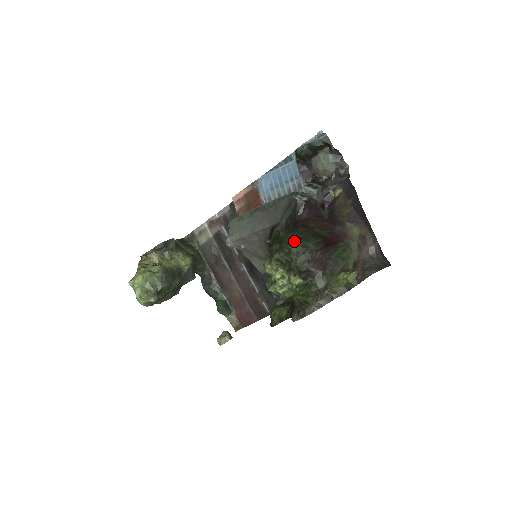
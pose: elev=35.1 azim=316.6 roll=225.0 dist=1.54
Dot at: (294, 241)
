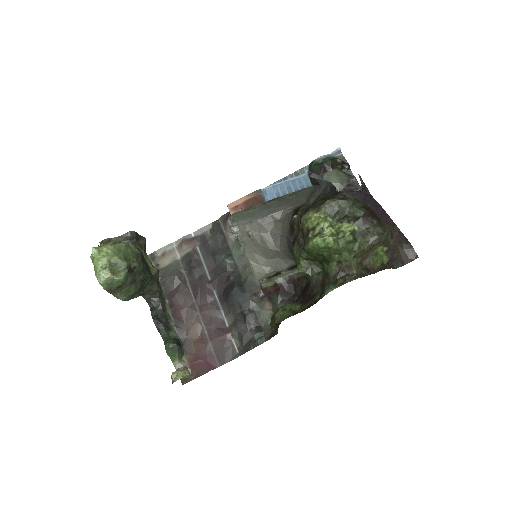
Dot at: occluded
